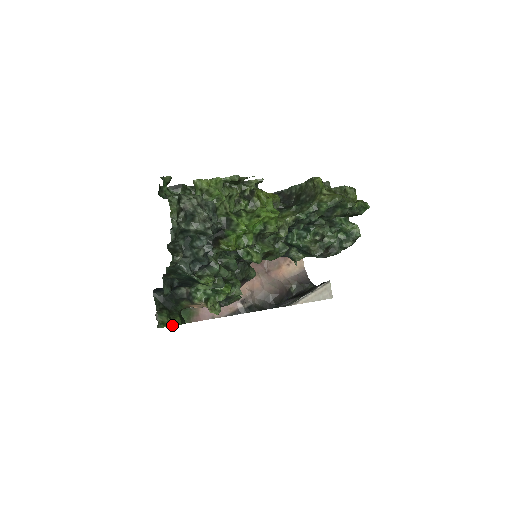
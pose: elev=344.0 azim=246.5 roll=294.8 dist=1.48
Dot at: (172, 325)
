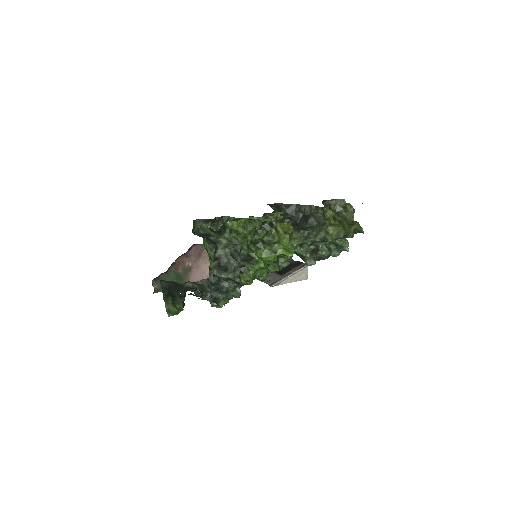
Dot at: (177, 314)
